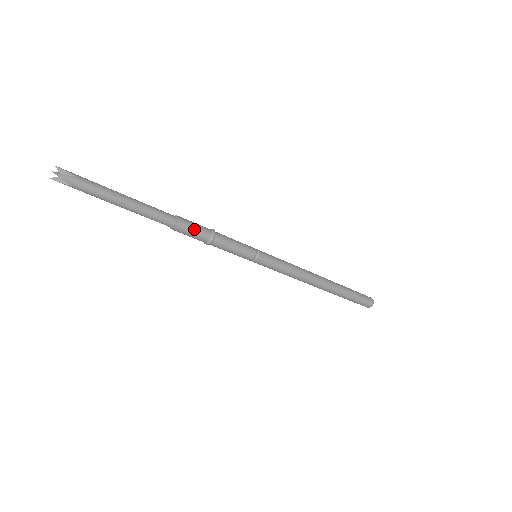
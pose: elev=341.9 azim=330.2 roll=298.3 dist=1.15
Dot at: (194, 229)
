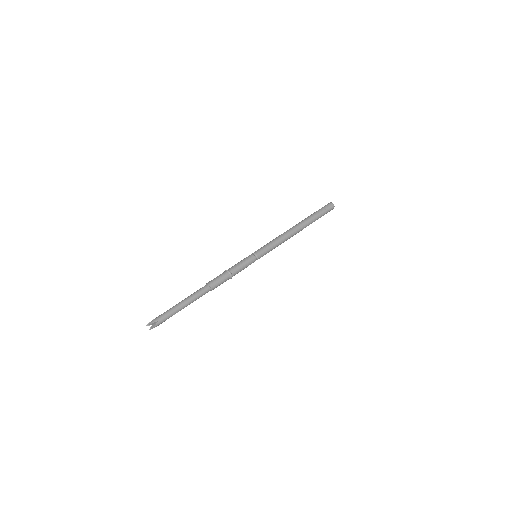
Dot at: (220, 283)
